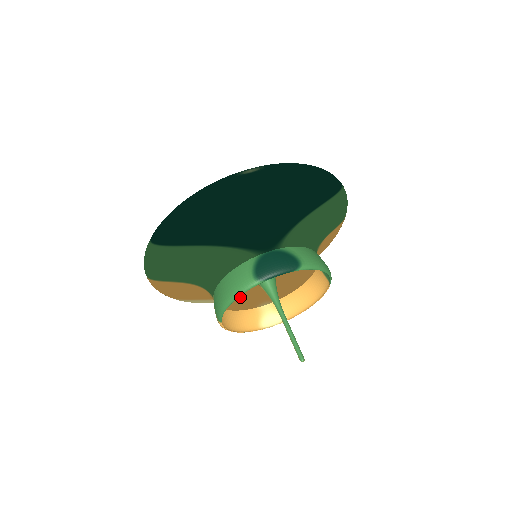
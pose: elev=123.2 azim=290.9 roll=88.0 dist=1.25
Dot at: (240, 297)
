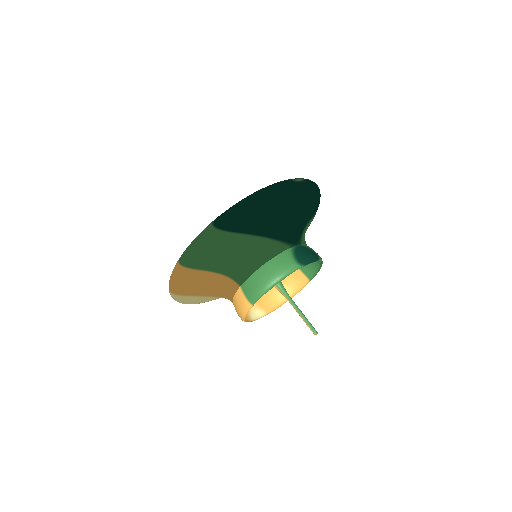
Dot at: occluded
